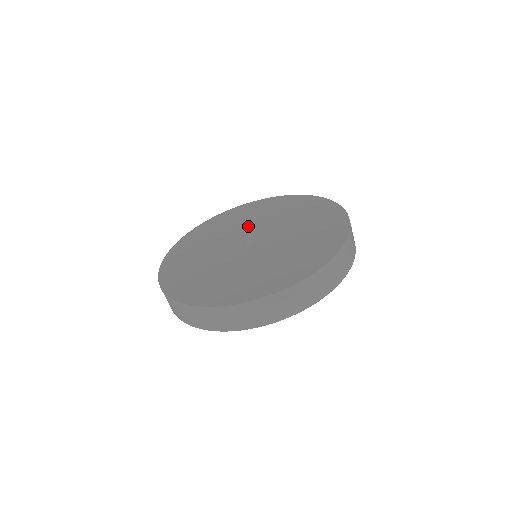
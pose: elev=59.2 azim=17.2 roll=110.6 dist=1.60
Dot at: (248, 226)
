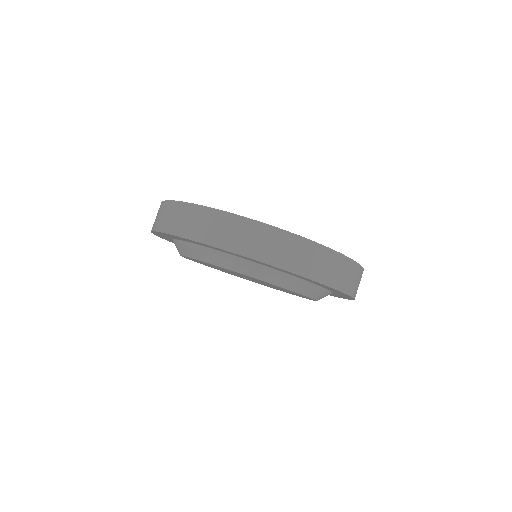
Dot at: occluded
